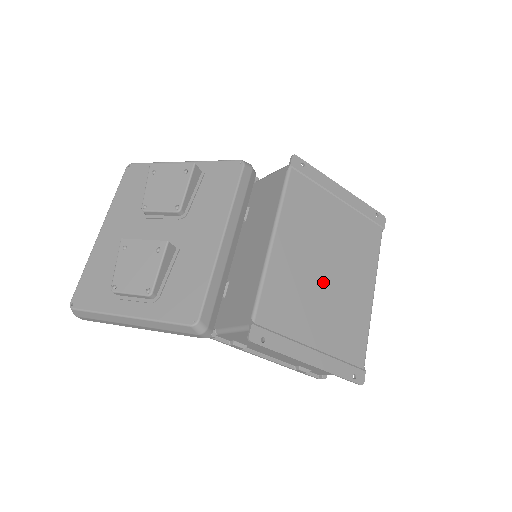
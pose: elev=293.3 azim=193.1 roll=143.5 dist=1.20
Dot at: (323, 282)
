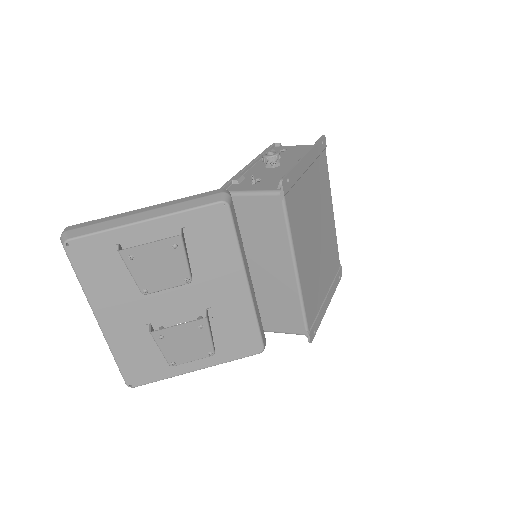
Dot at: (318, 250)
